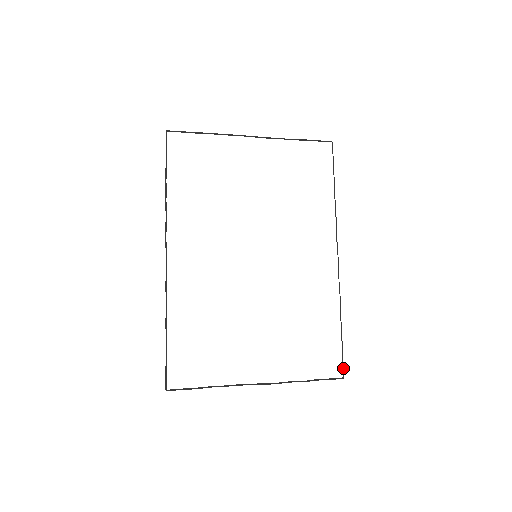
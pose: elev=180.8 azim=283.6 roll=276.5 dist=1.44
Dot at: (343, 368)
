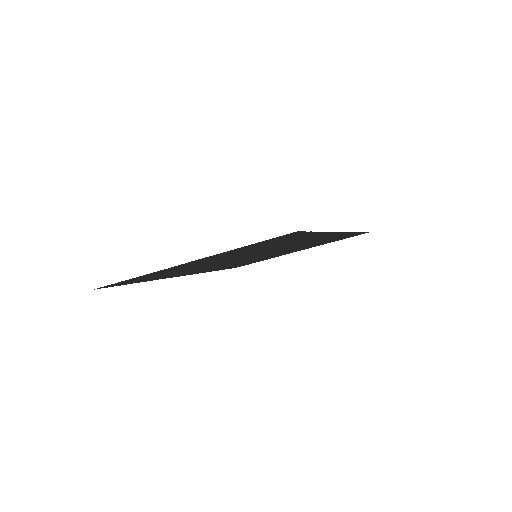
Dot at: (302, 232)
